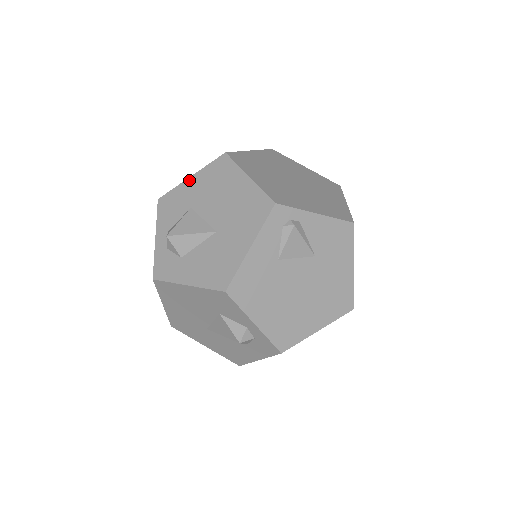
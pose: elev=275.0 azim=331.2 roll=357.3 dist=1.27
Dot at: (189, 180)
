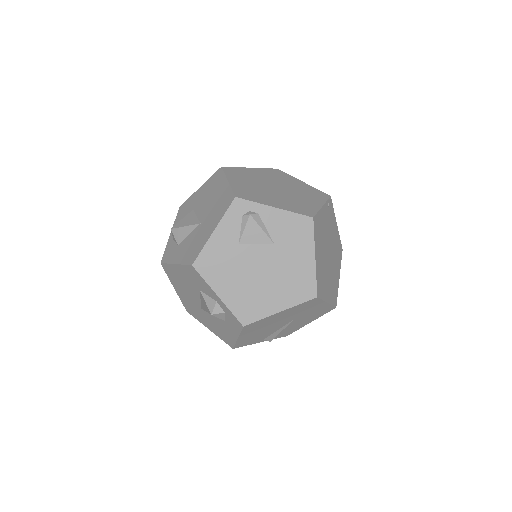
Dot at: (198, 190)
